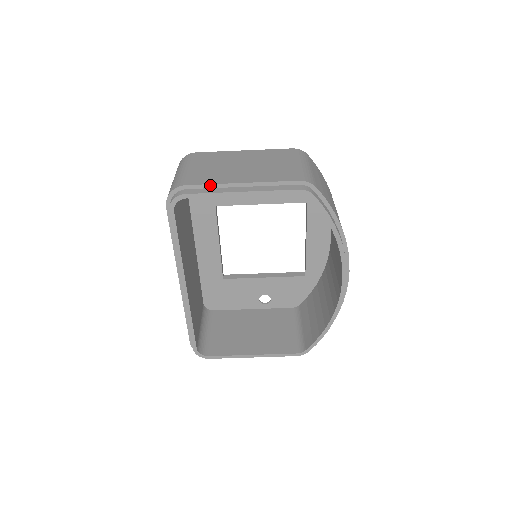
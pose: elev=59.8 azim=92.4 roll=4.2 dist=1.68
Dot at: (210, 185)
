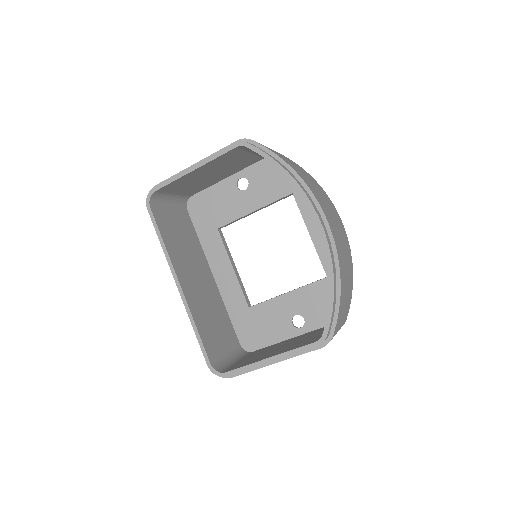
Dot at: occluded
